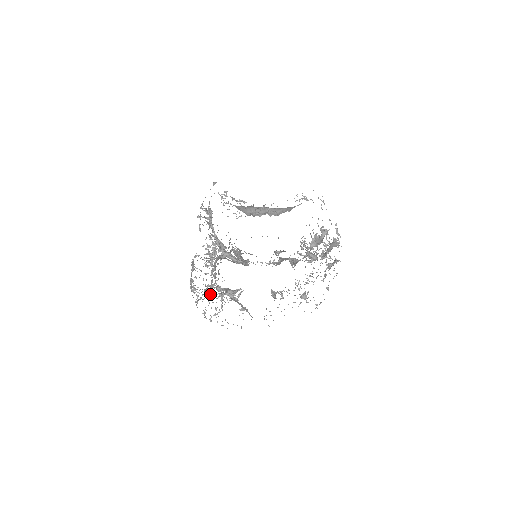
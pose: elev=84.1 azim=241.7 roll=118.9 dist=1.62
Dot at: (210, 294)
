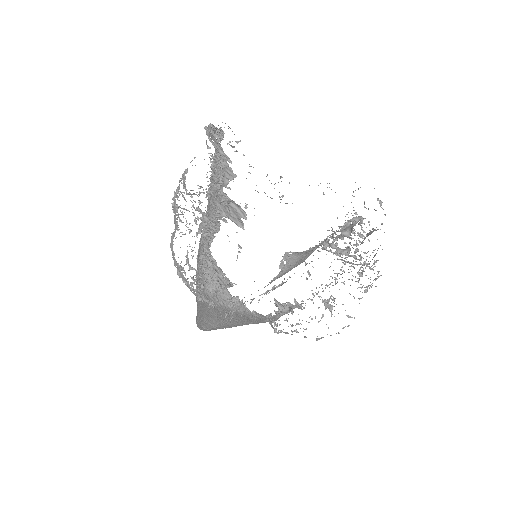
Dot at: (192, 250)
